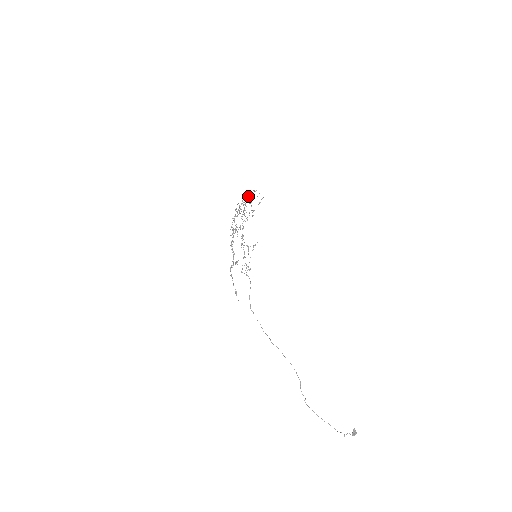
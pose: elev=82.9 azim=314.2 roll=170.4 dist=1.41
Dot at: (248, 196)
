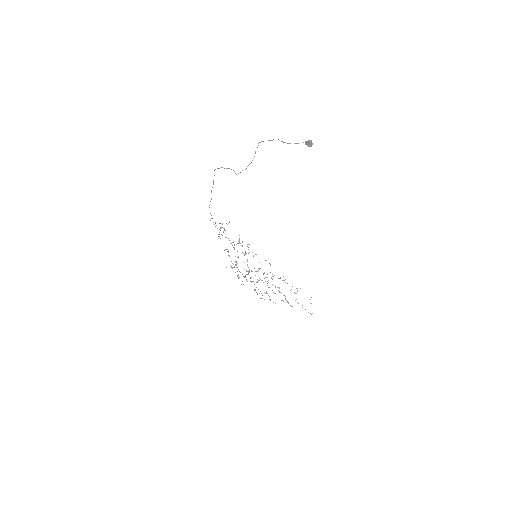
Dot at: occluded
